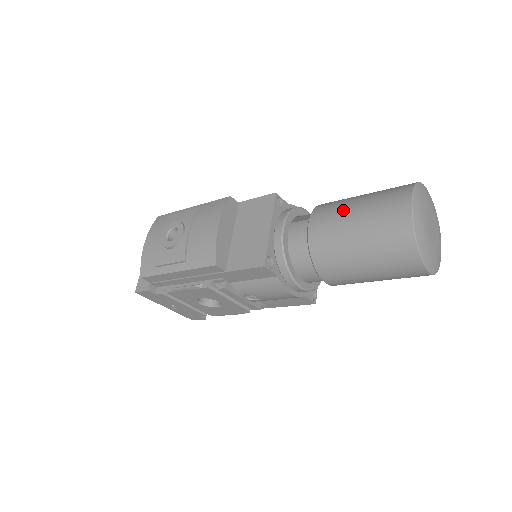
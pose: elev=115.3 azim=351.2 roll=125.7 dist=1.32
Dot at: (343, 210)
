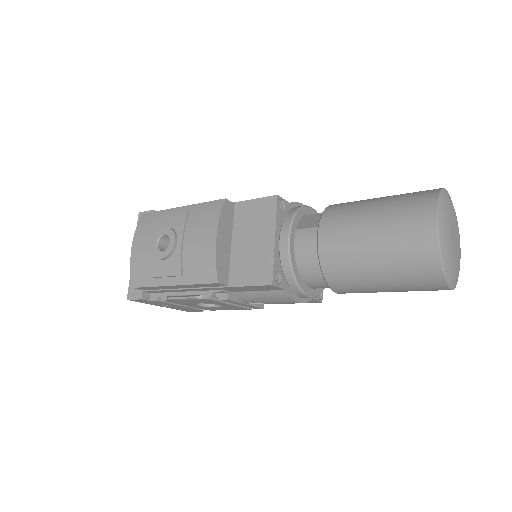
Dot at: (357, 222)
